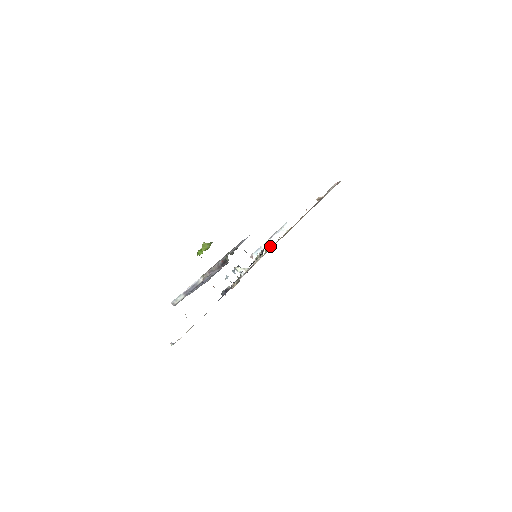
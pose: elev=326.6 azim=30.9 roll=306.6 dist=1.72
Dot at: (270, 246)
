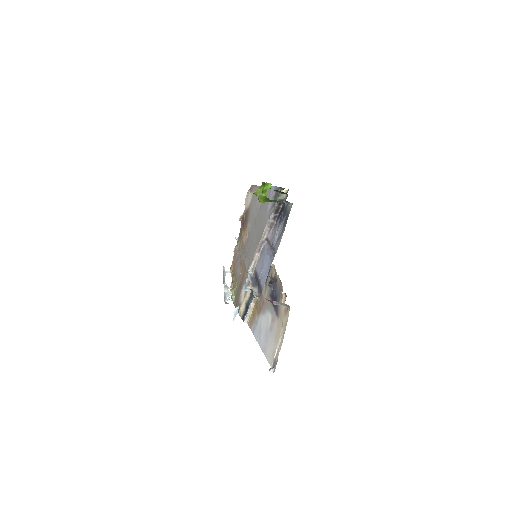
Dot at: (230, 288)
